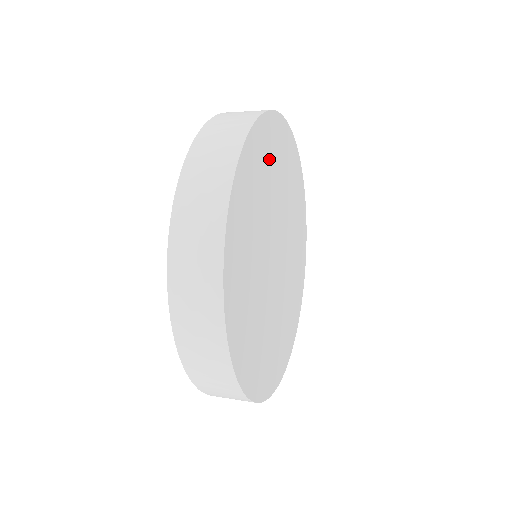
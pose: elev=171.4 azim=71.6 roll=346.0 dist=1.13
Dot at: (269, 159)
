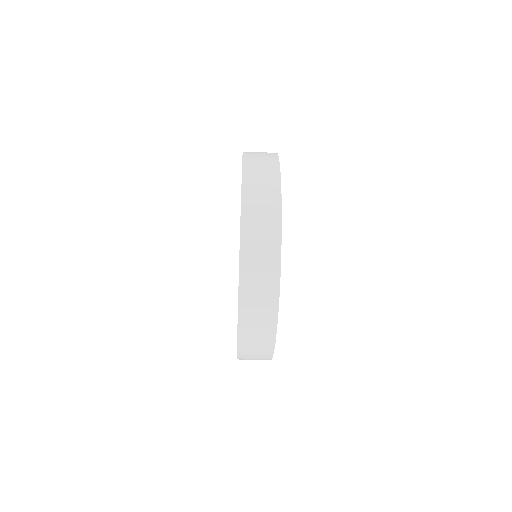
Dot at: occluded
